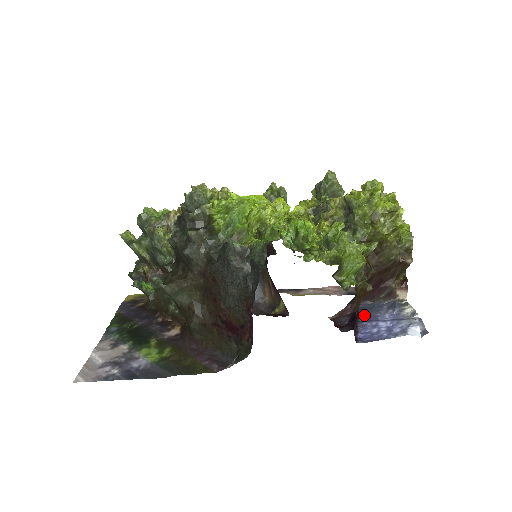
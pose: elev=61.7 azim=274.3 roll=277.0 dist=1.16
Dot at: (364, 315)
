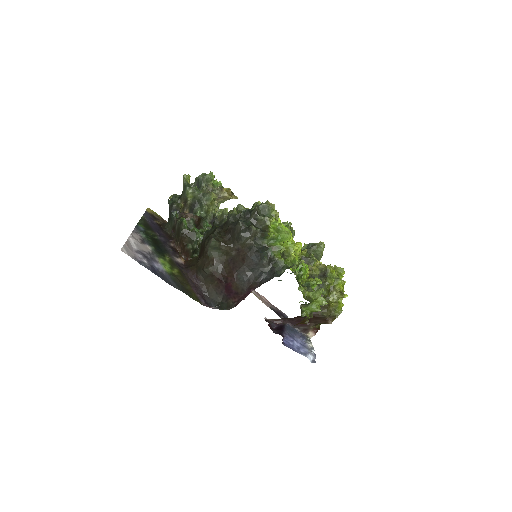
Dot at: (288, 331)
